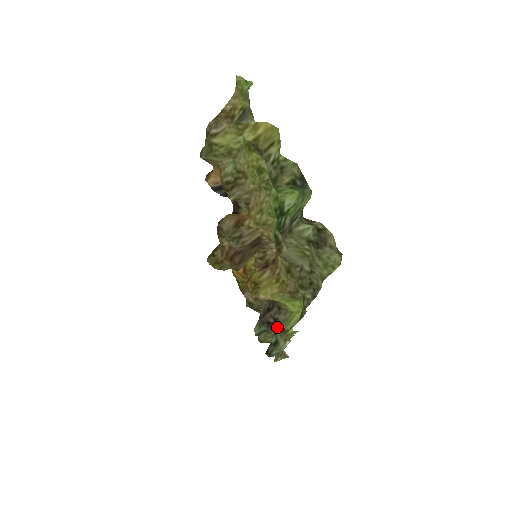
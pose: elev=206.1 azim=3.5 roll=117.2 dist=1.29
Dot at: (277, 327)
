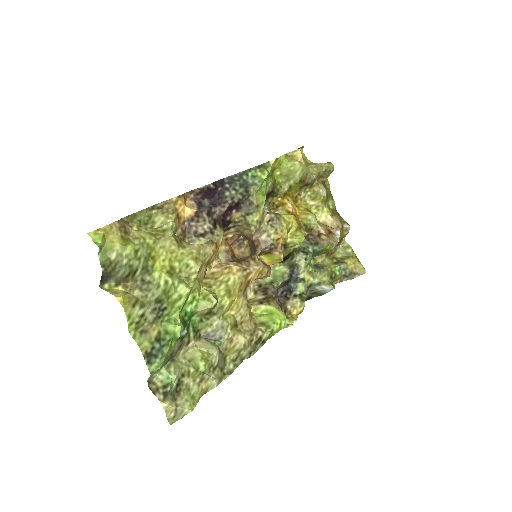
Dot at: (283, 310)
